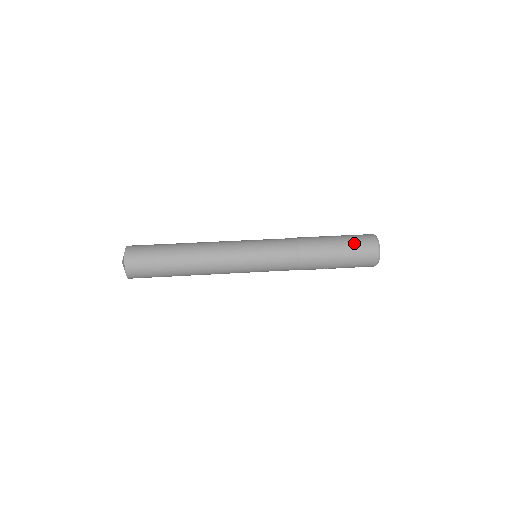
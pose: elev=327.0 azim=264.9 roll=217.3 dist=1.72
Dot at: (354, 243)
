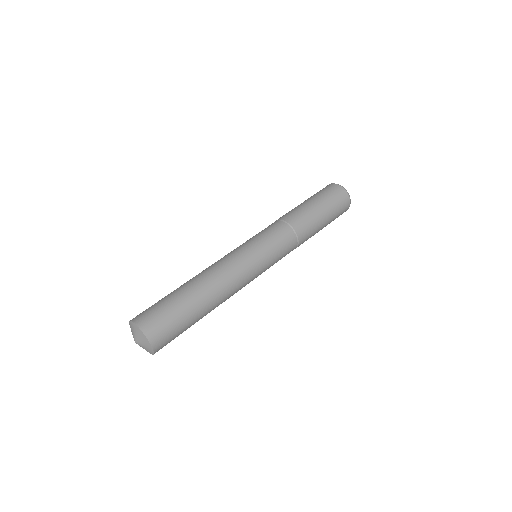
Dot at: (334, 206)
